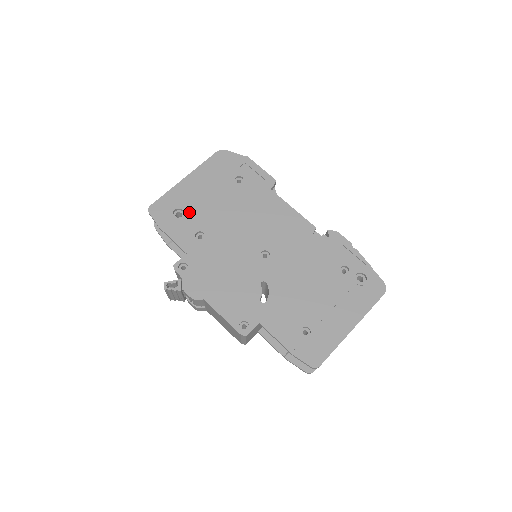
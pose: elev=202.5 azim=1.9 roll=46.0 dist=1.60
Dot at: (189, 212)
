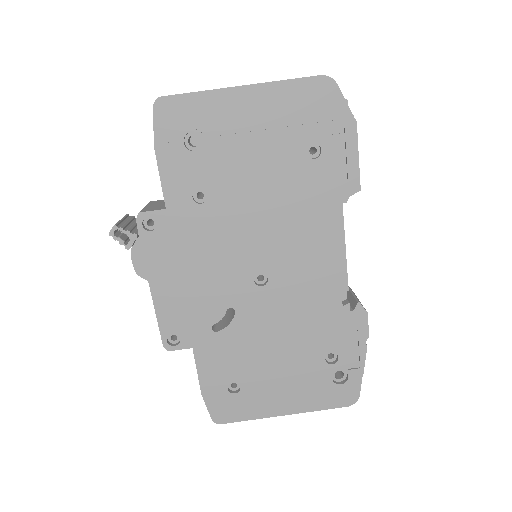
Dot at: (209, 150)
